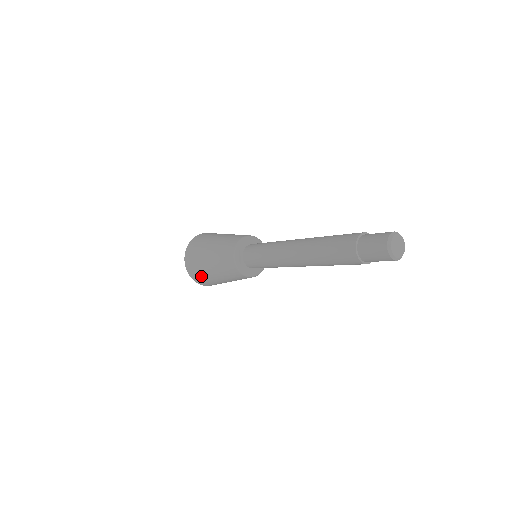
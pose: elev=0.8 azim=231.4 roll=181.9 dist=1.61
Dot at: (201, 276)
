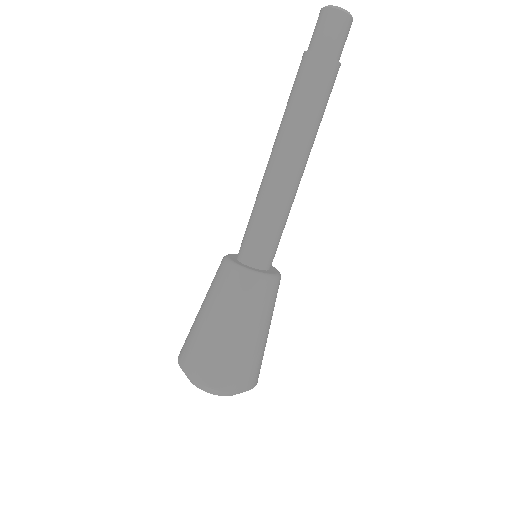
Dot at: (209, 358)
